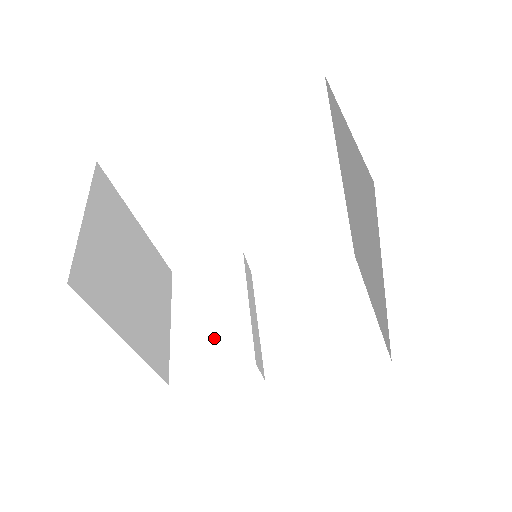
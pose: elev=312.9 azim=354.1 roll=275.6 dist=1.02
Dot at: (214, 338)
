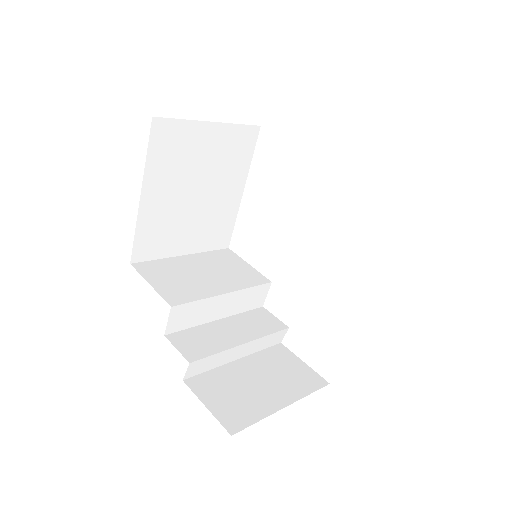
Dot at: (182, 280)
